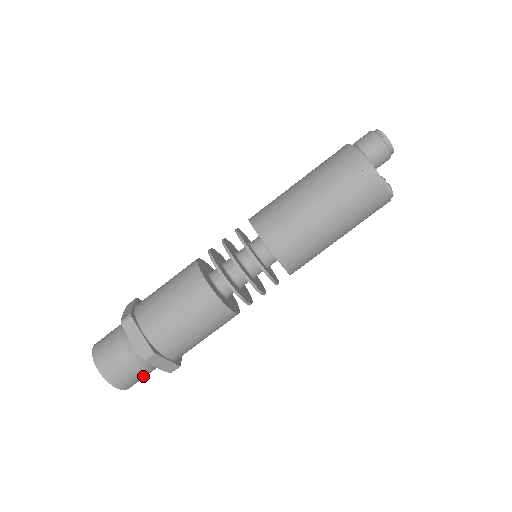
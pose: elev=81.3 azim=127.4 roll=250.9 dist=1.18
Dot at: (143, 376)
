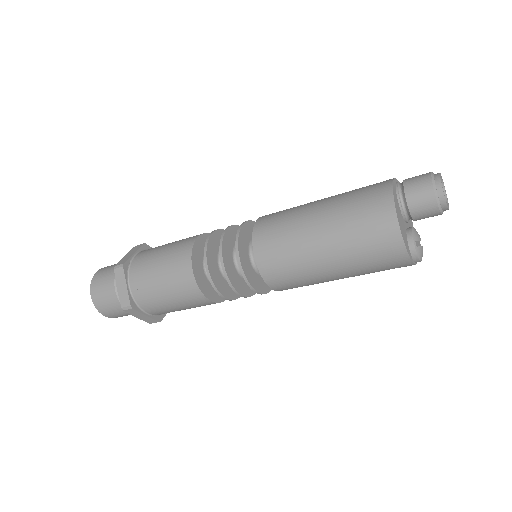
Dot at: occluded
